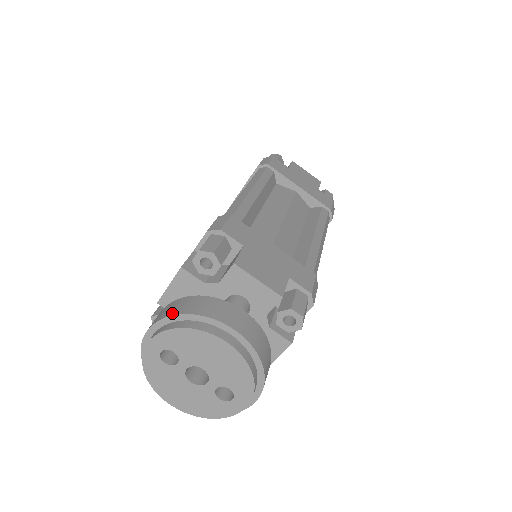
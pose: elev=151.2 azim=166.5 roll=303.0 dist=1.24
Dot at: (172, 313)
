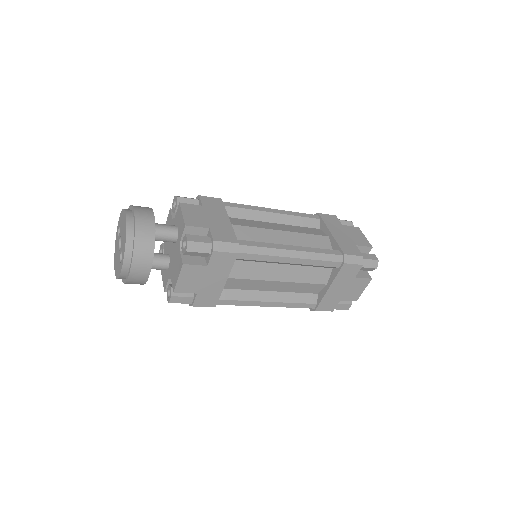
Dot at: occluded
